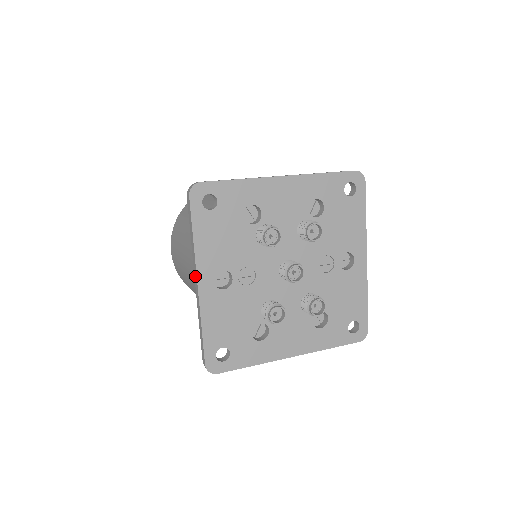
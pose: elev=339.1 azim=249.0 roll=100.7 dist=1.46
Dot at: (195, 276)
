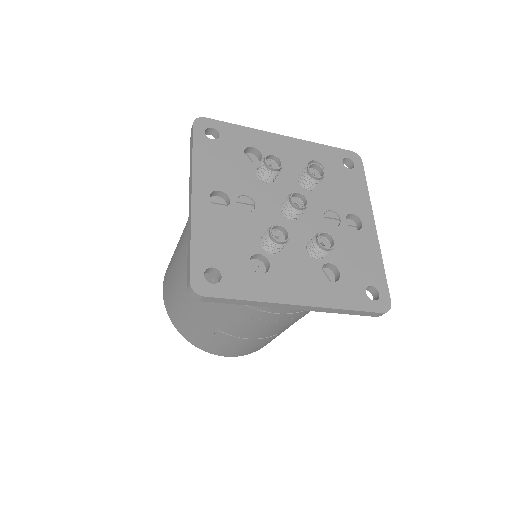
Dot at: (190, 192)
